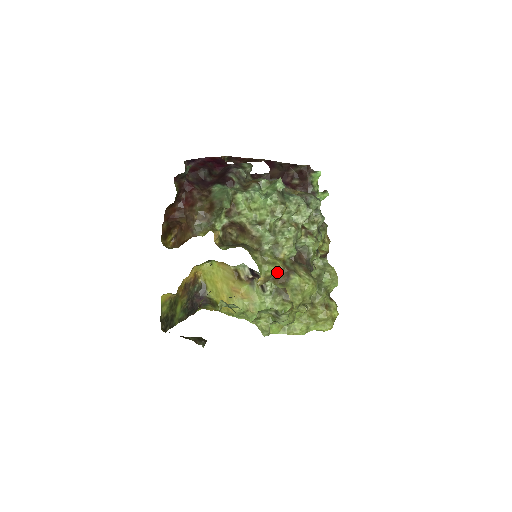
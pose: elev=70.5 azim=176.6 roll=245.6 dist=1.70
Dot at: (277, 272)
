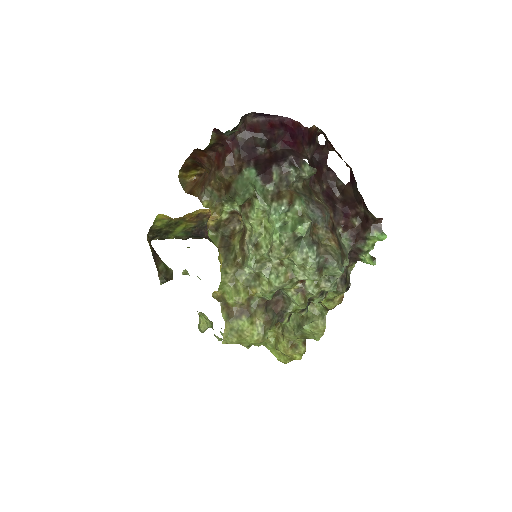
Dot at: (233, 302)
